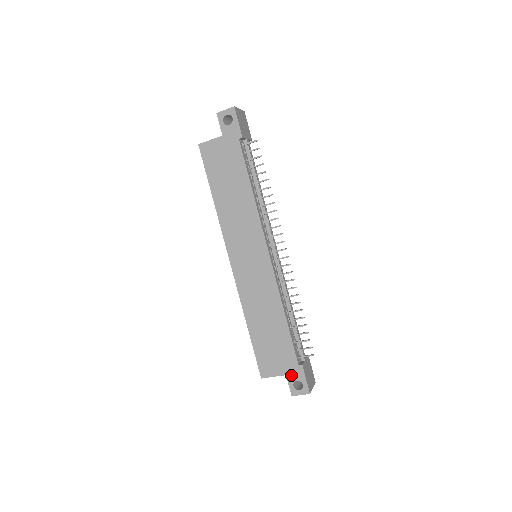
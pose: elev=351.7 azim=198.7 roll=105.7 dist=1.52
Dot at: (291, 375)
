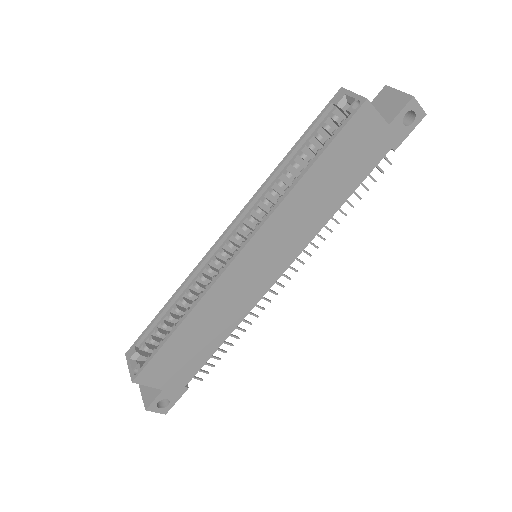
Dot at: (168, 392)
